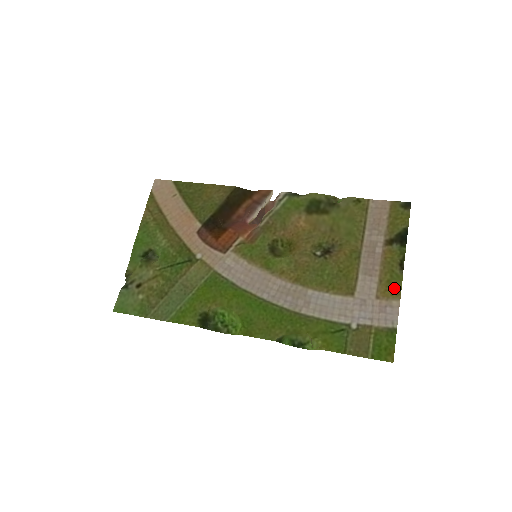
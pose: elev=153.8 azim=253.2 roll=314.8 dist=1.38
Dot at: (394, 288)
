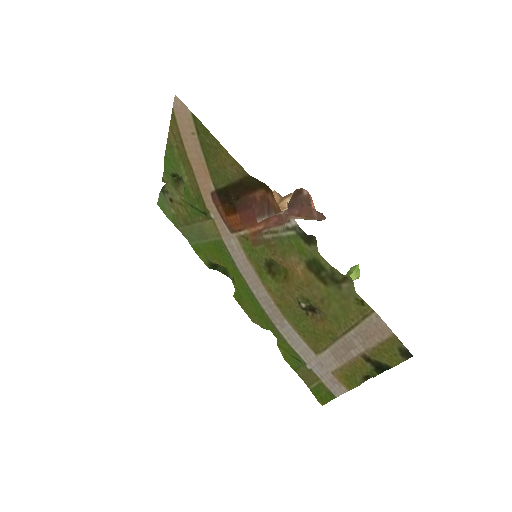
Dot at: (348, 383)
